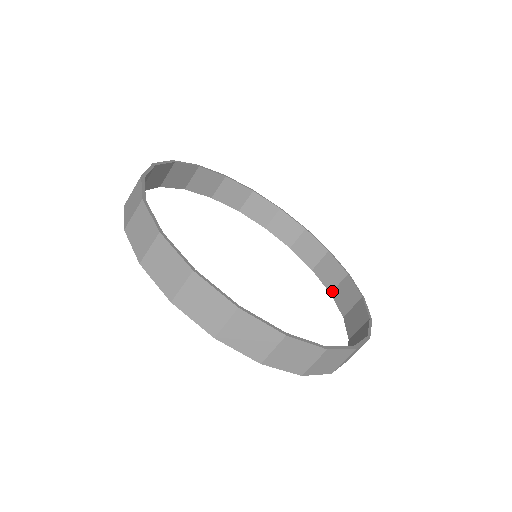
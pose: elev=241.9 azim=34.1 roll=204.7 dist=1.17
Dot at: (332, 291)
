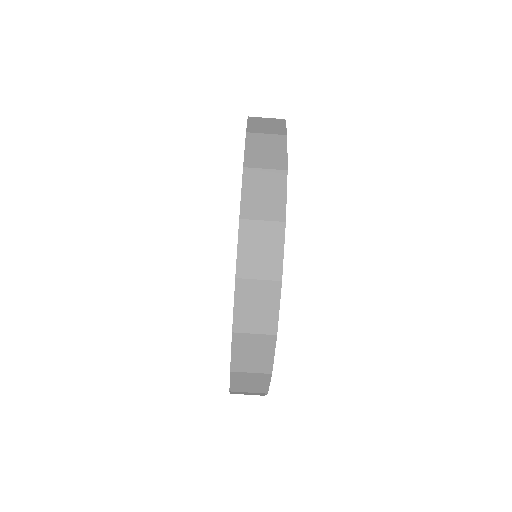
Dot at: occluded
